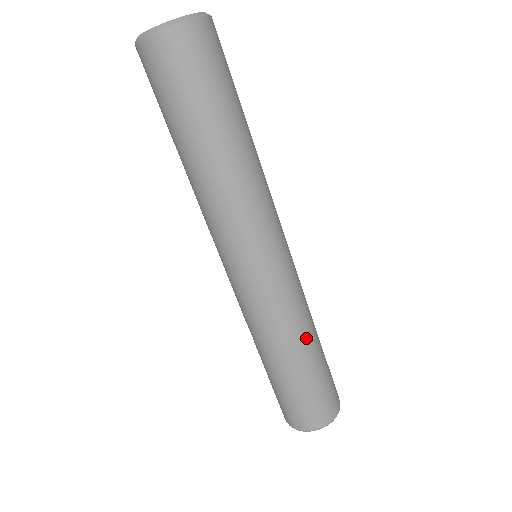
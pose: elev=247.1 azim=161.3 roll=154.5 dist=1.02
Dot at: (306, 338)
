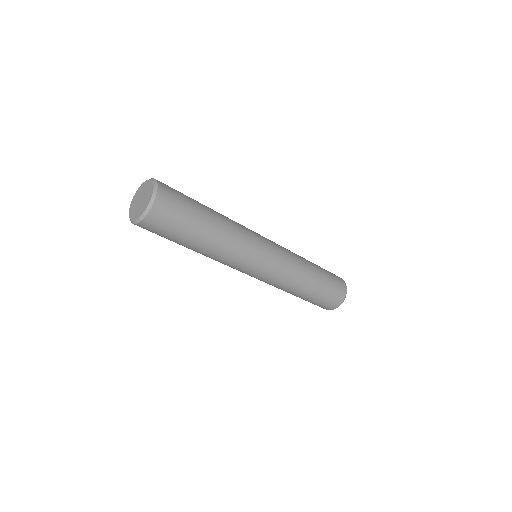
Dot at: (307, 277)
